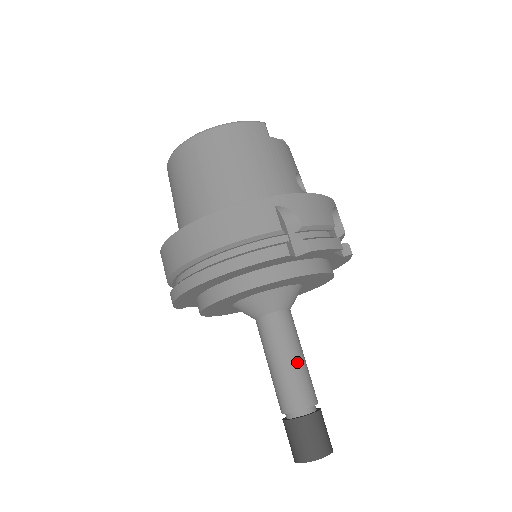
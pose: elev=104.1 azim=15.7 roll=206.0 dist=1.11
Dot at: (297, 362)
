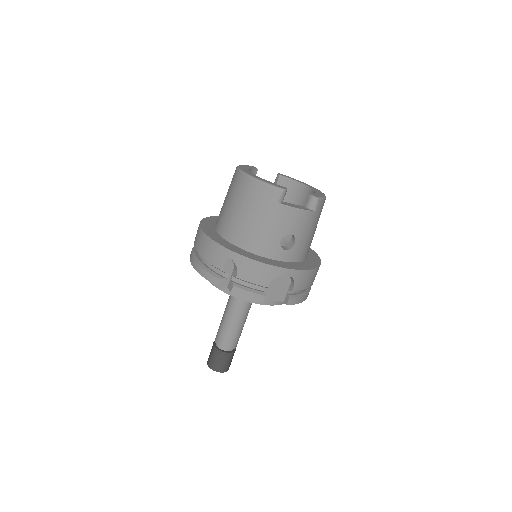
Dot at: (230, 325)
